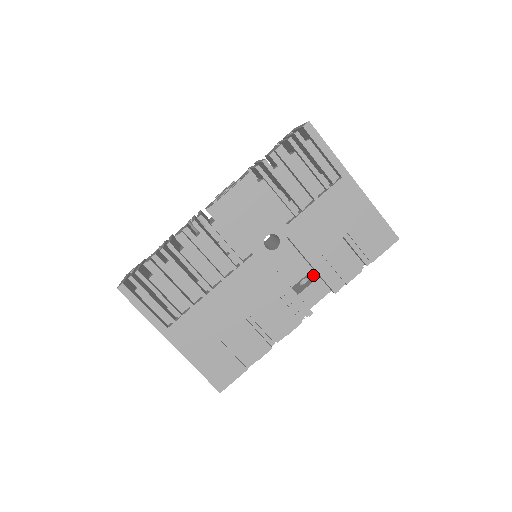
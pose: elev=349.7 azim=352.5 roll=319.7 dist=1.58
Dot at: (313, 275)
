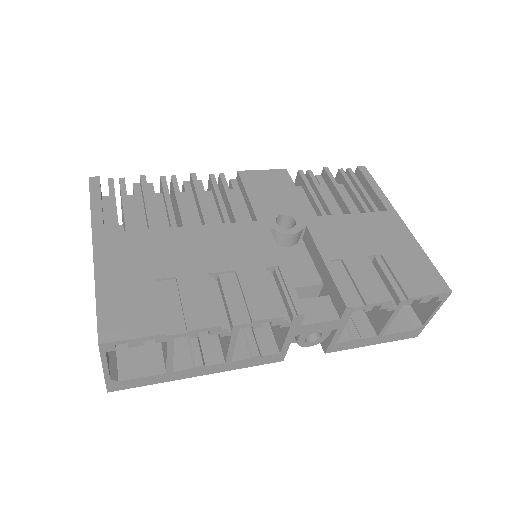
Dot at: occluded
